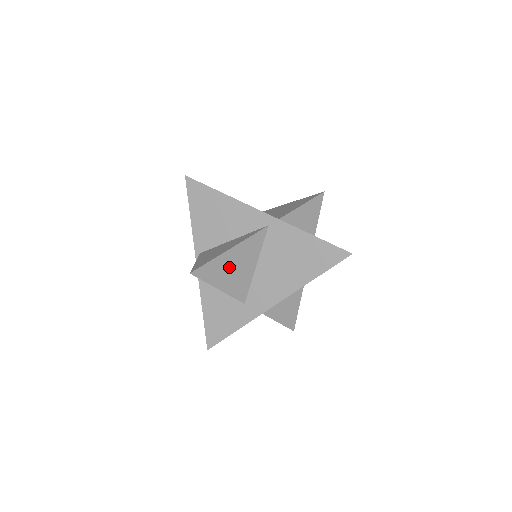
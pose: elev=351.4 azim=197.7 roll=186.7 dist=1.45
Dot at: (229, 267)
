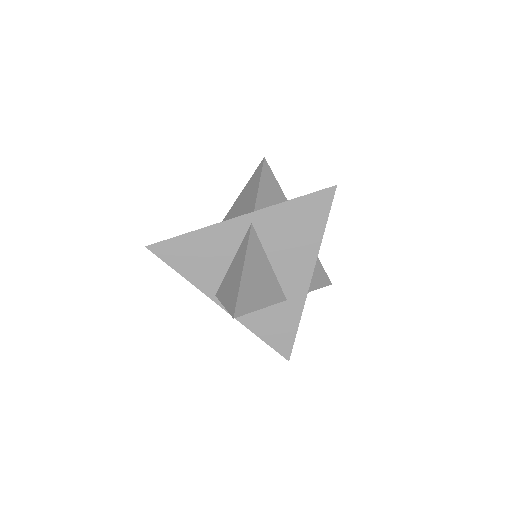
Dot at: (254, 284)
